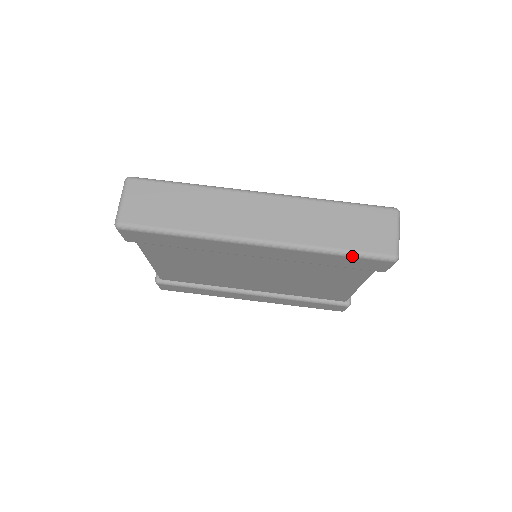
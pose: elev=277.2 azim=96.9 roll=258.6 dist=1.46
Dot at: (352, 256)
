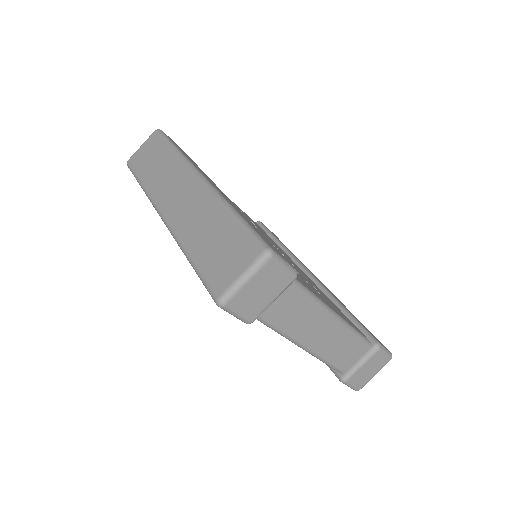
Dot at: (197, 273)
